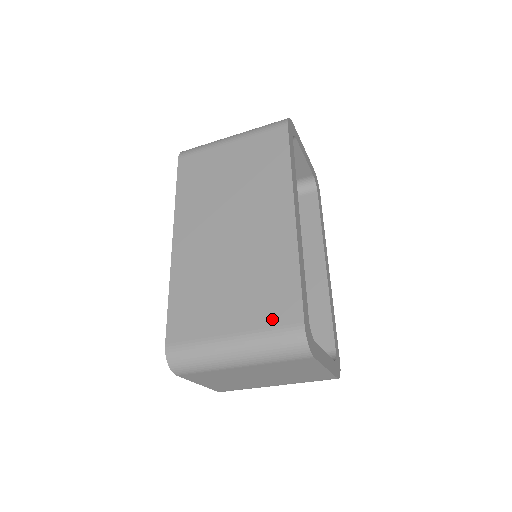
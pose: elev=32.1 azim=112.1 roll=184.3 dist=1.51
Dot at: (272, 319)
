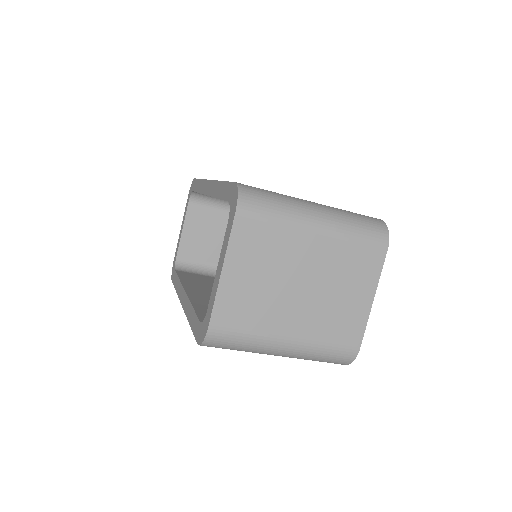
Dot at: occluded
